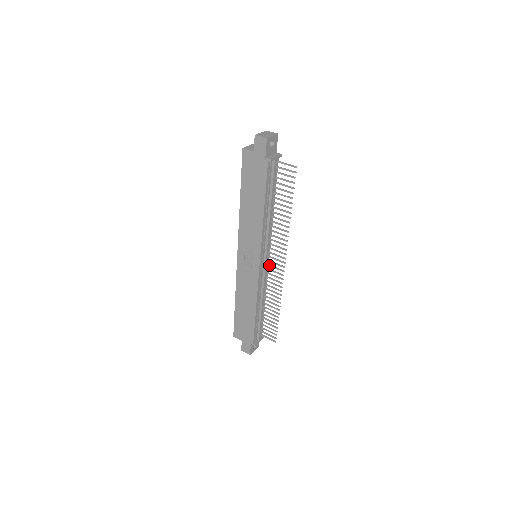
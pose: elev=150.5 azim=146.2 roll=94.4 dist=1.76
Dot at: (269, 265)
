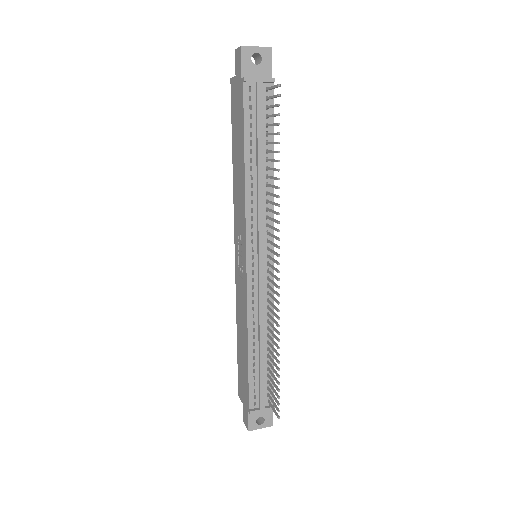
Dot at: (268, 271)
